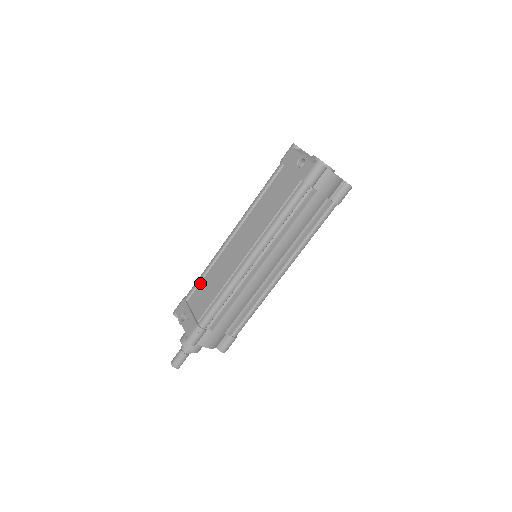
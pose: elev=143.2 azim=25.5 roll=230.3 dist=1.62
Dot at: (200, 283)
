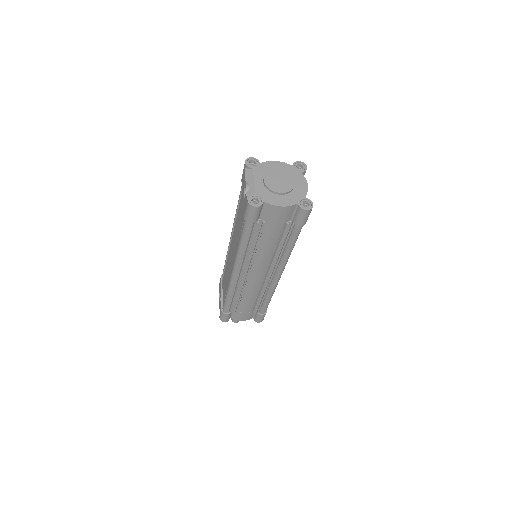
Dot at: (224, 270)
